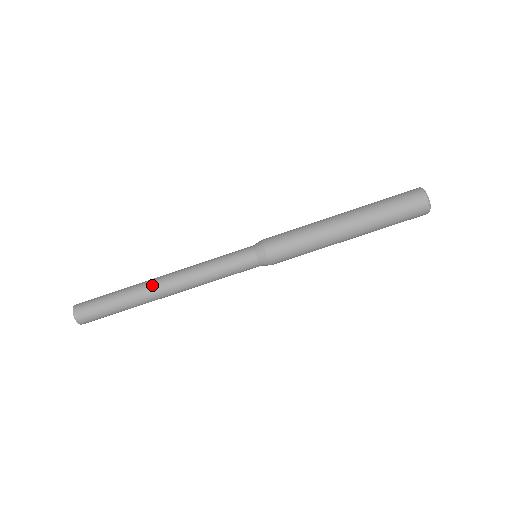
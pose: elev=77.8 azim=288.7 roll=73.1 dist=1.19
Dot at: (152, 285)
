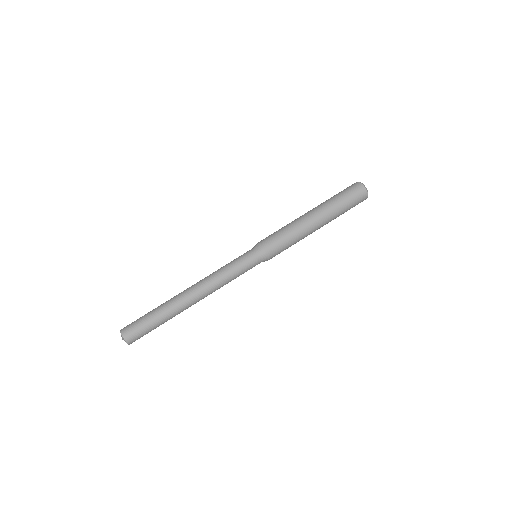
Dot at: (181, 294)
